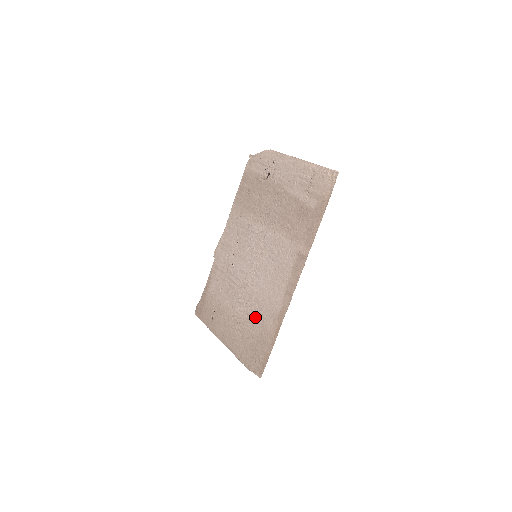
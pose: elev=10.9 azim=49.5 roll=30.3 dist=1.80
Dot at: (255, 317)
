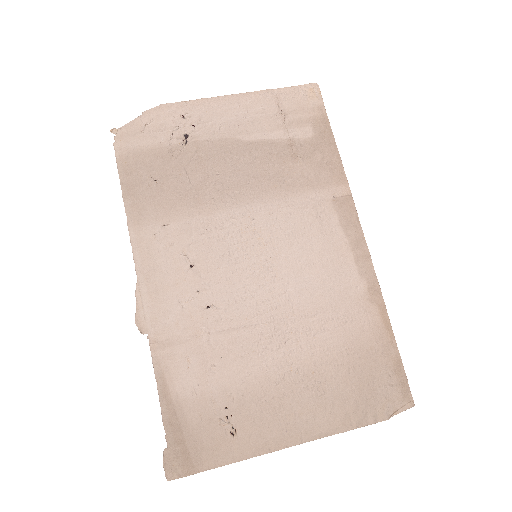
Dot at: (330, 337)
